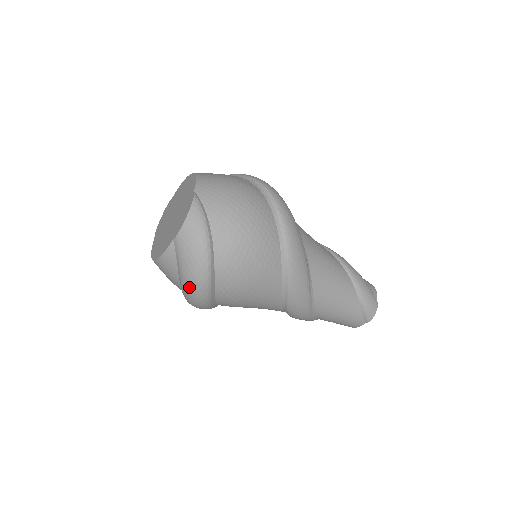
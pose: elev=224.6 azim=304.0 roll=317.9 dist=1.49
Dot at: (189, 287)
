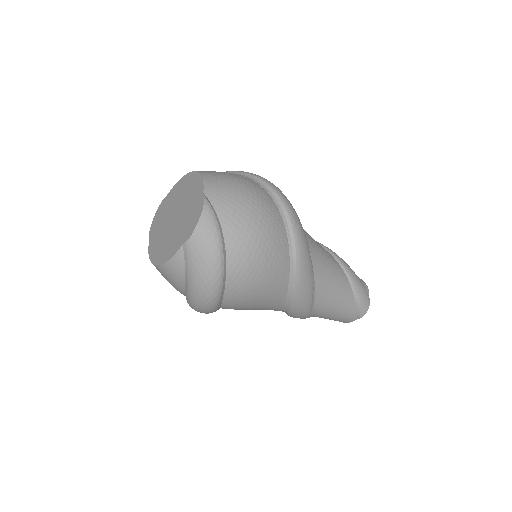
Dot at: (198, 294)
